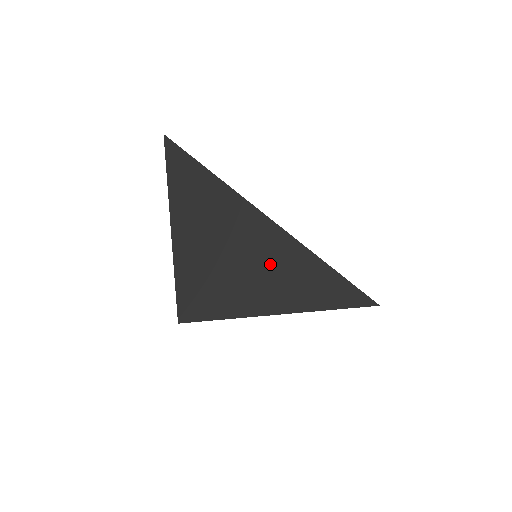
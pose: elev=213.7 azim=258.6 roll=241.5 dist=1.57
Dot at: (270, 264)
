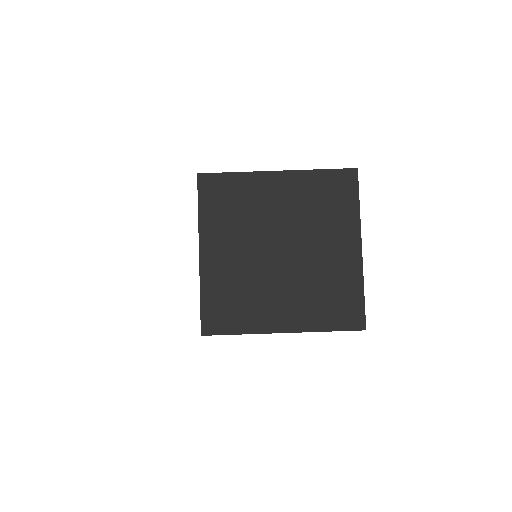
Dot at: occluded
